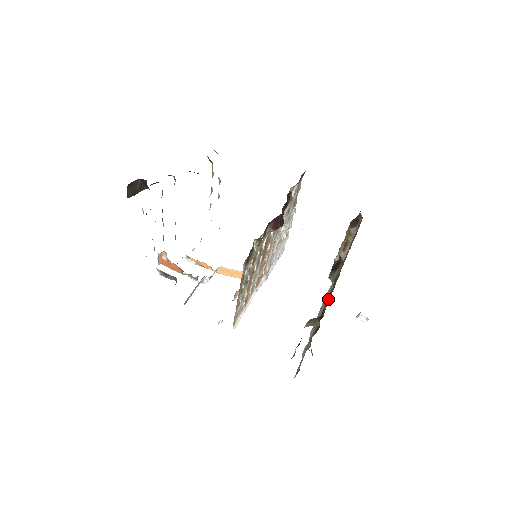
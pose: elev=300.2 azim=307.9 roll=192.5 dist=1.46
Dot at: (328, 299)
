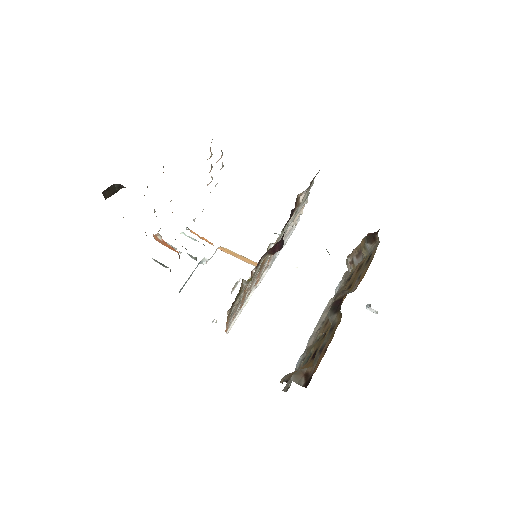
Dot at: (316, 364)
